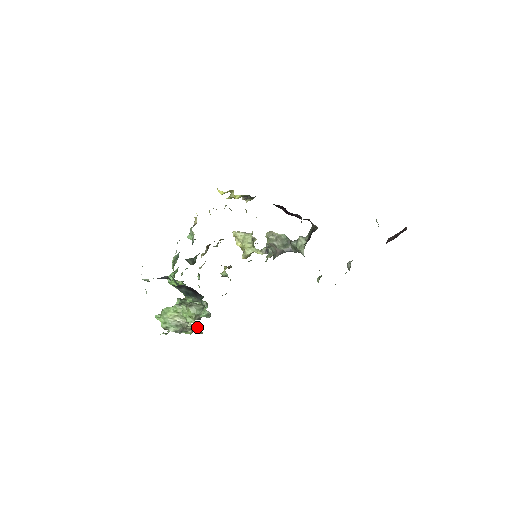
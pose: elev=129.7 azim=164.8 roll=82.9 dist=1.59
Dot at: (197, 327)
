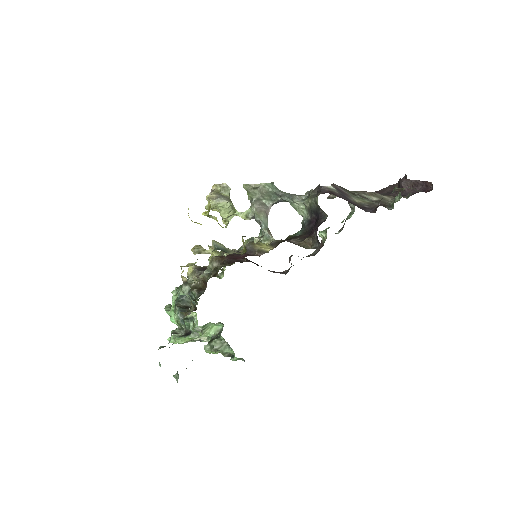
Dot at: occluded
